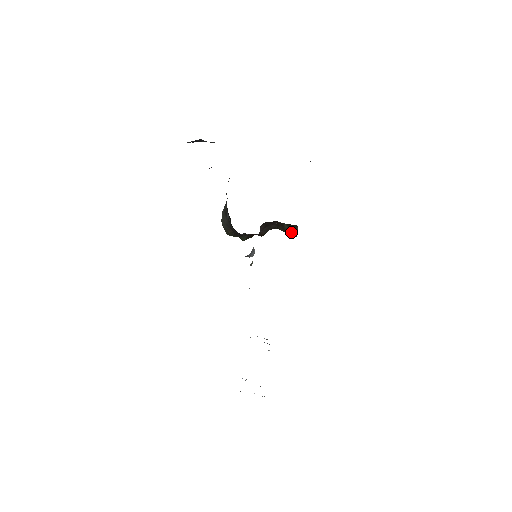
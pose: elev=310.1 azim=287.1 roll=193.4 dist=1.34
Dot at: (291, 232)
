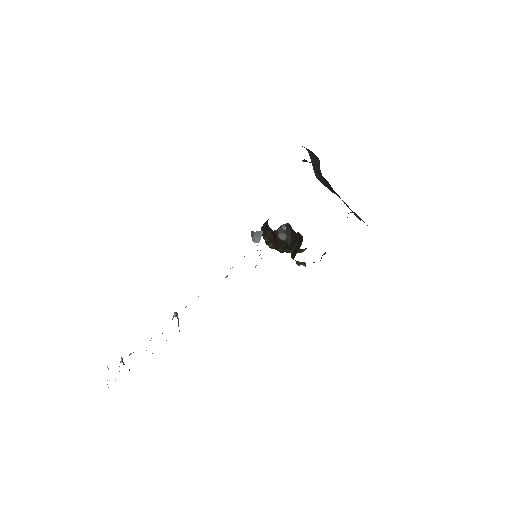
Dot at: (294, 251)
